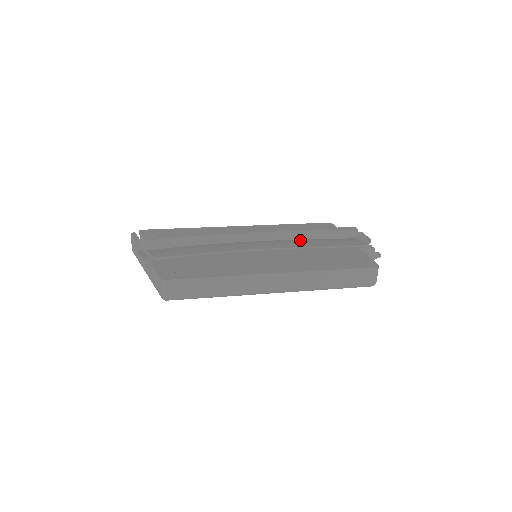
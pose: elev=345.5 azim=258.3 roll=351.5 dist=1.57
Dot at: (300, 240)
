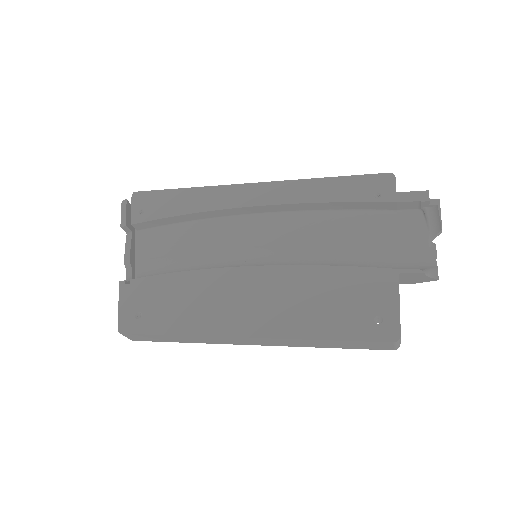
Dot at: (331, 215)
